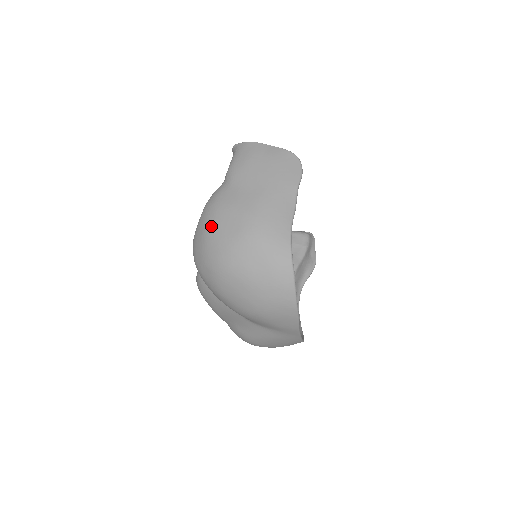
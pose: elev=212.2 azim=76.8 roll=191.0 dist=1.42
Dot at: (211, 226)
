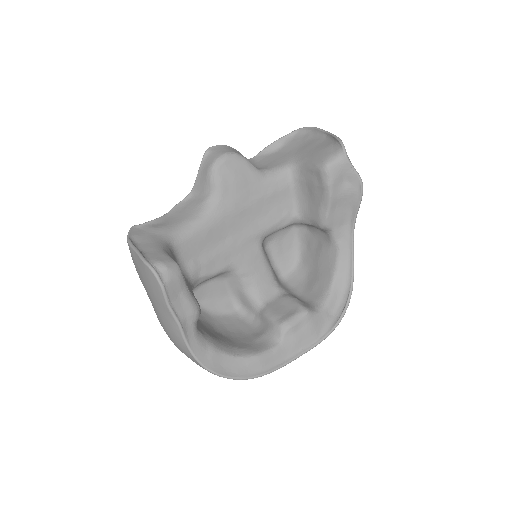
Dot at: occluded
